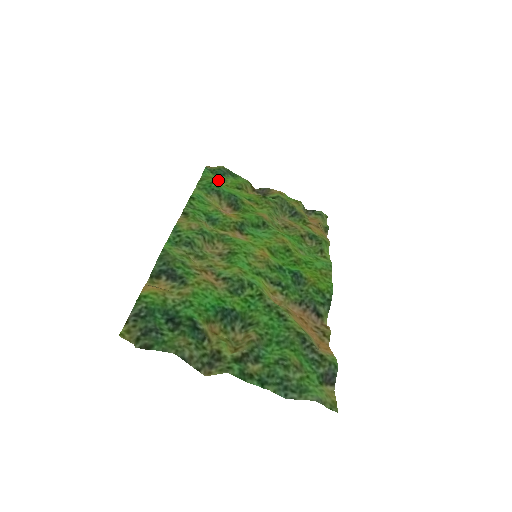
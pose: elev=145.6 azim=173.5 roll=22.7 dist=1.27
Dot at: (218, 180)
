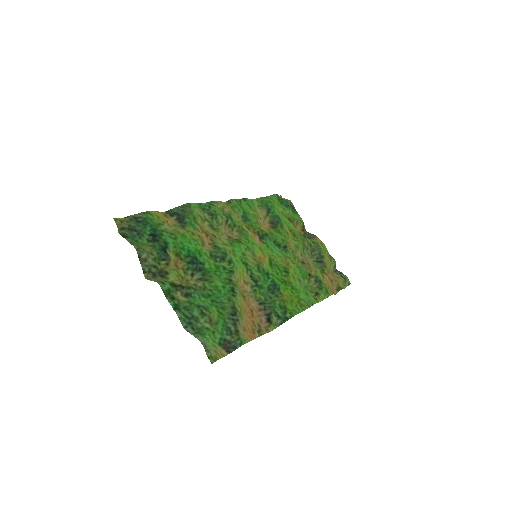
Dot at: (279, 206)
